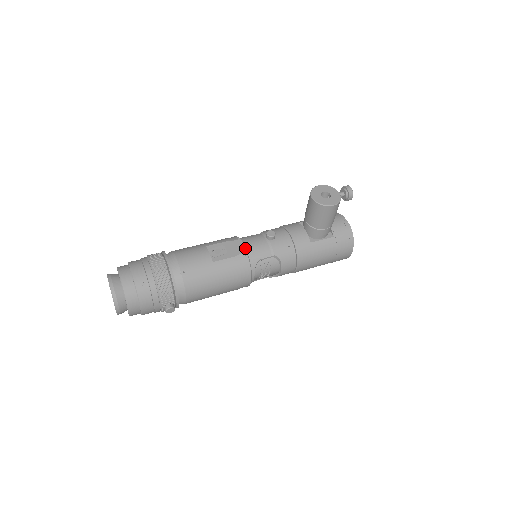
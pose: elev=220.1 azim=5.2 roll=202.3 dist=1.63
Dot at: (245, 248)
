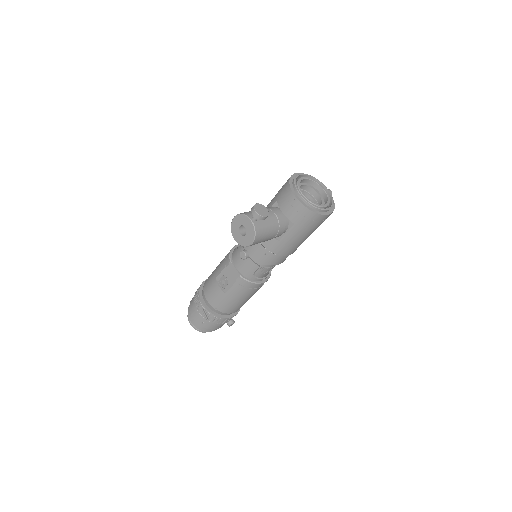
Dot at: (237, 271)
